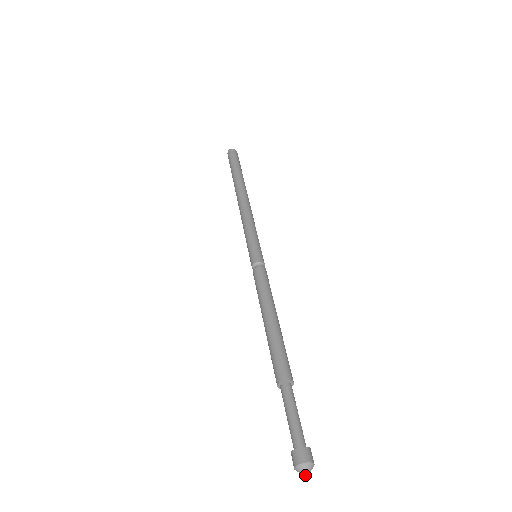
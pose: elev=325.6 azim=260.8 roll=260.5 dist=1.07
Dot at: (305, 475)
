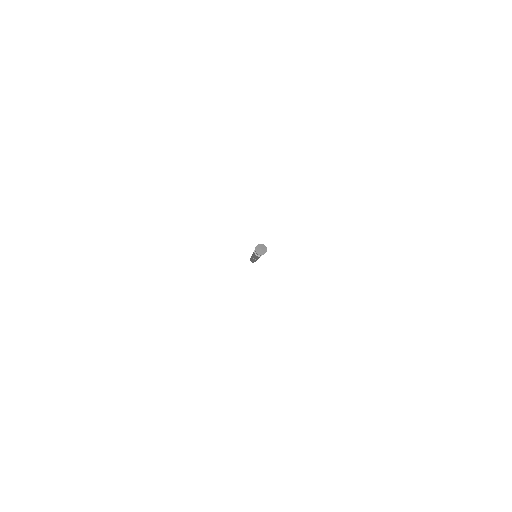
Dot at: (260, 248)
